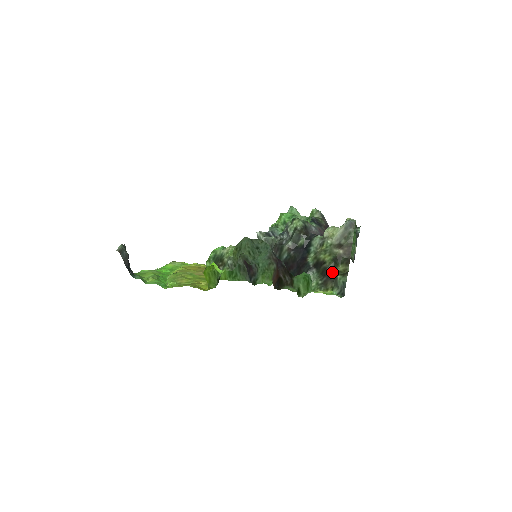
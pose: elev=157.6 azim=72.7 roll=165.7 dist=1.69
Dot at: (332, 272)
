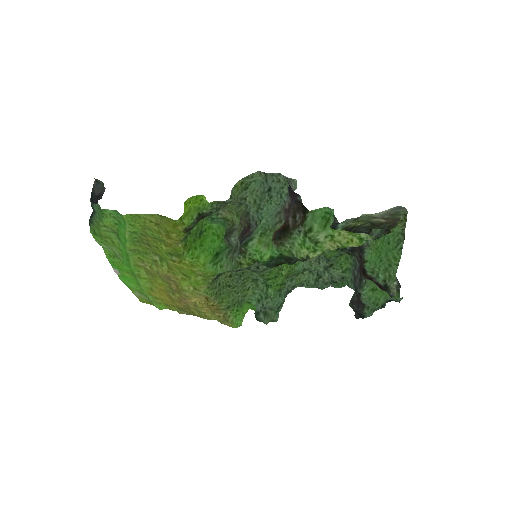
Dot at: (365, 231)
